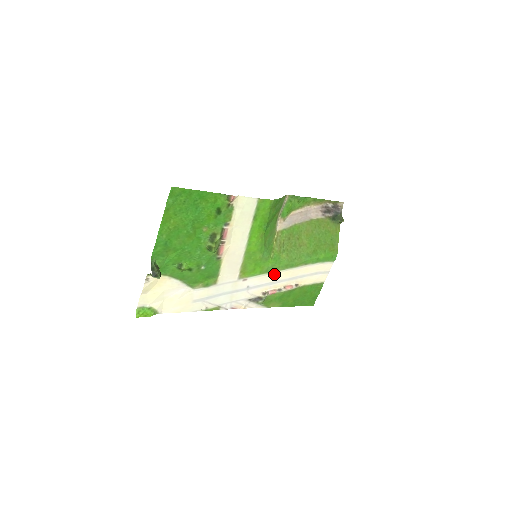
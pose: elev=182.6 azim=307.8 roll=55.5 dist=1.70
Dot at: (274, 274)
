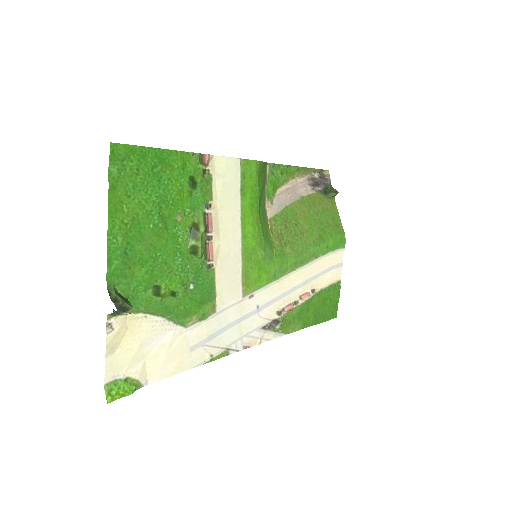
Dot at: (284, 280)
